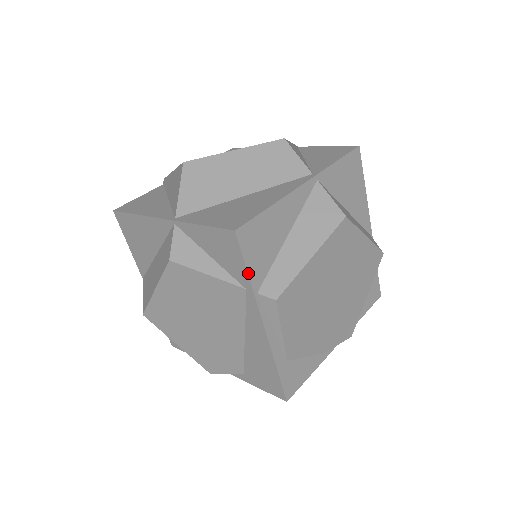
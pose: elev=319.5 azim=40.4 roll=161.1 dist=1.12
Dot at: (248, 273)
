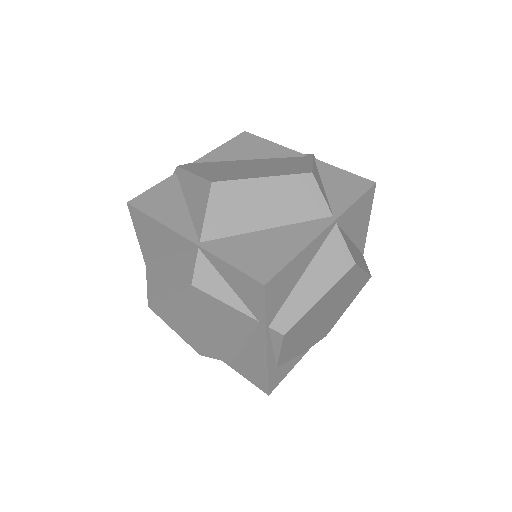
Dot at: (266, 314)
